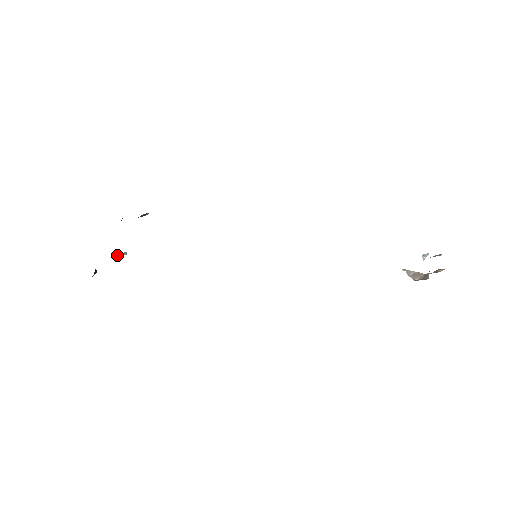
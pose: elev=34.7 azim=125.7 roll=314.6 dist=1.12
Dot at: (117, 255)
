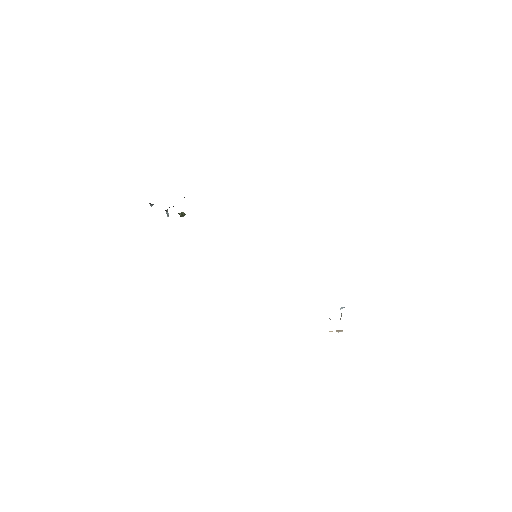
Dot at: occluded
